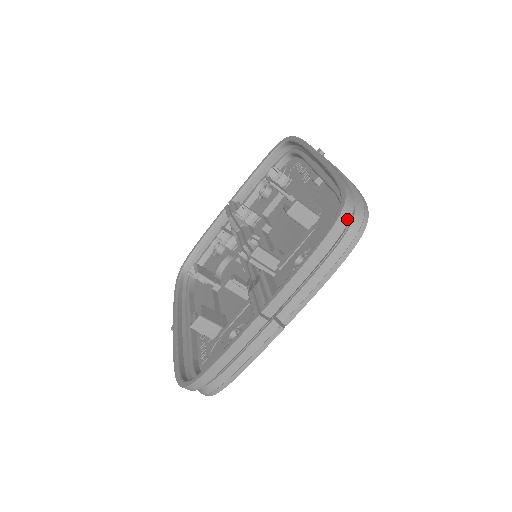
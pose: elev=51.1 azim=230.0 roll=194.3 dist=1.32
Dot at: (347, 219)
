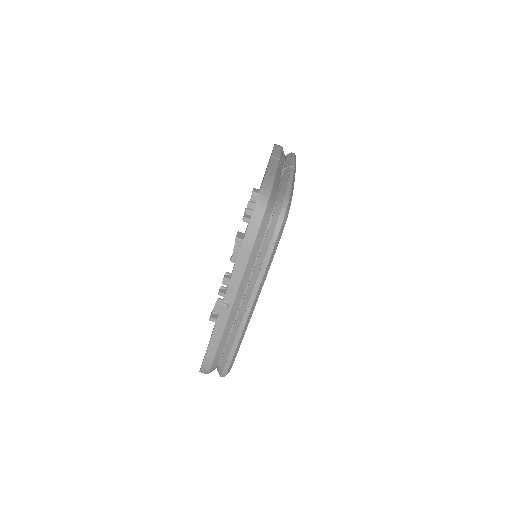
Dot at: occluded
